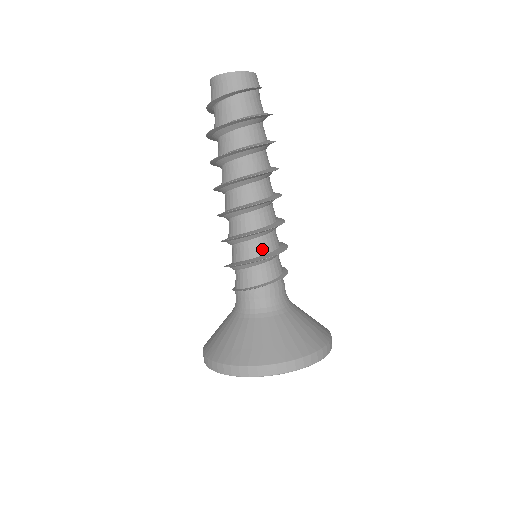
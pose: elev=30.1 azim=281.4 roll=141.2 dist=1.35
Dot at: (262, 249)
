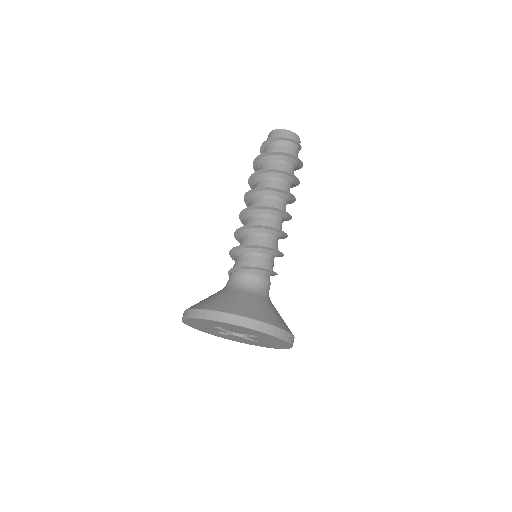
Dot at: (252, 241)
